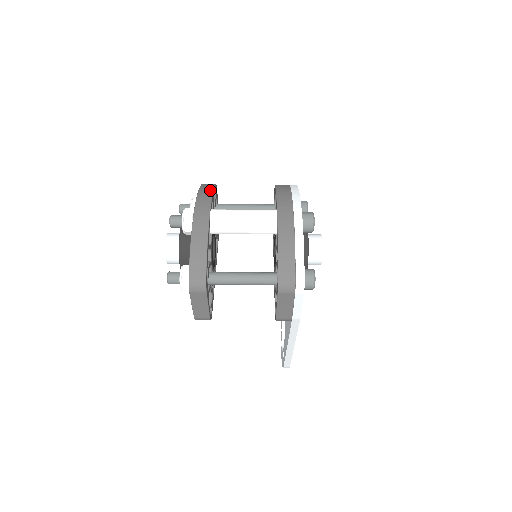
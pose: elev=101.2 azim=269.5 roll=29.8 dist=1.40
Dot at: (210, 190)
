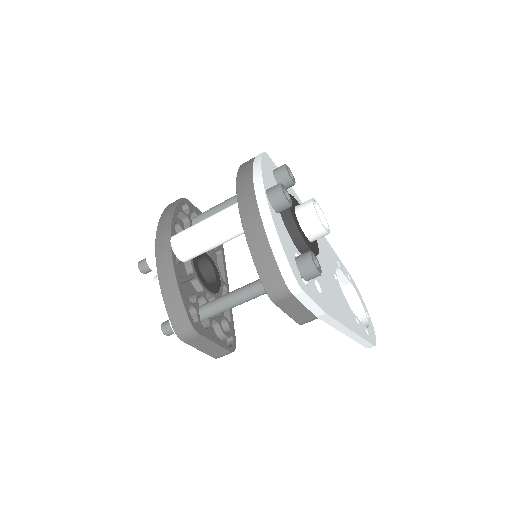
Dot at: (170, 211)
